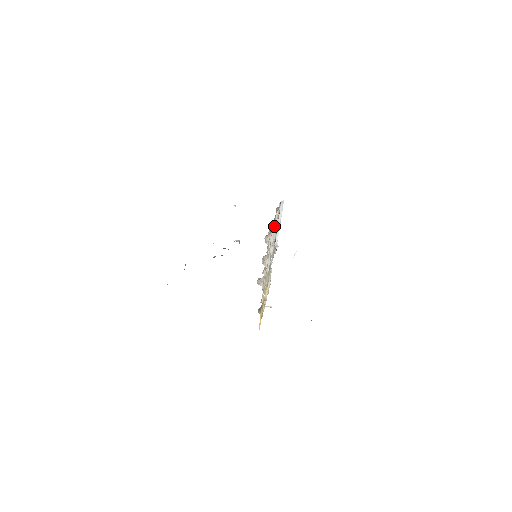
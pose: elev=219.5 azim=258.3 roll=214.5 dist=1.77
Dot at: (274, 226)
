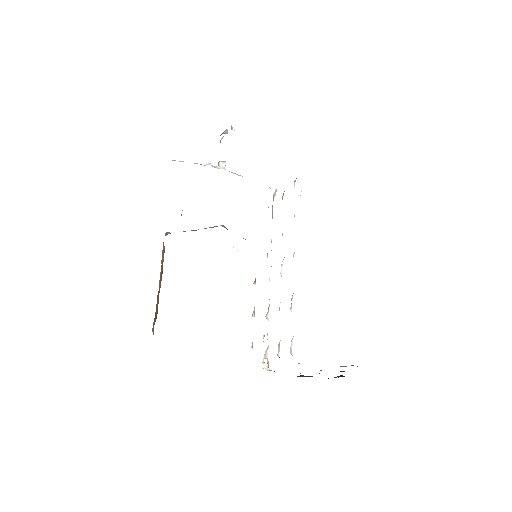
Dot at: occluded
